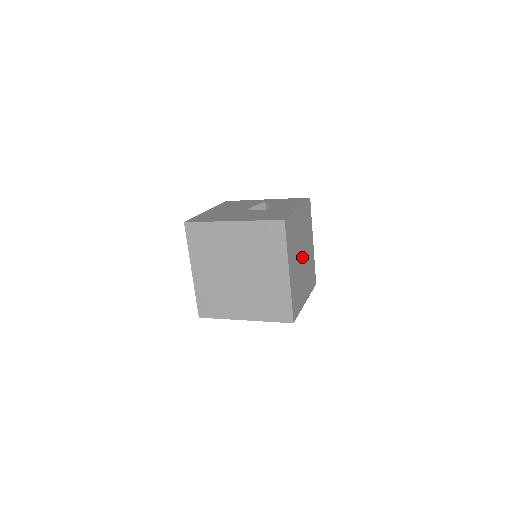
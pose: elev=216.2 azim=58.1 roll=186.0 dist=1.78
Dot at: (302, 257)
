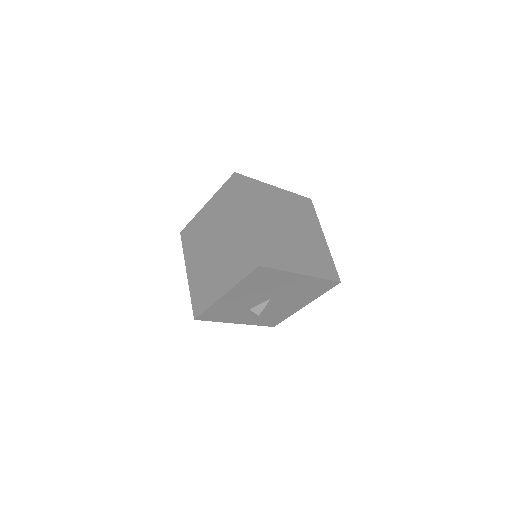
Dot at: (288, 229)
